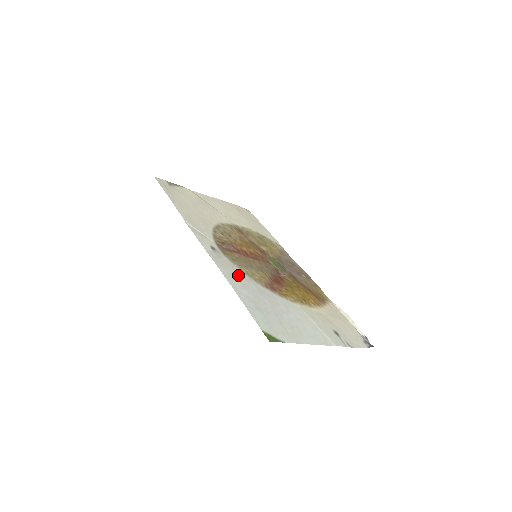
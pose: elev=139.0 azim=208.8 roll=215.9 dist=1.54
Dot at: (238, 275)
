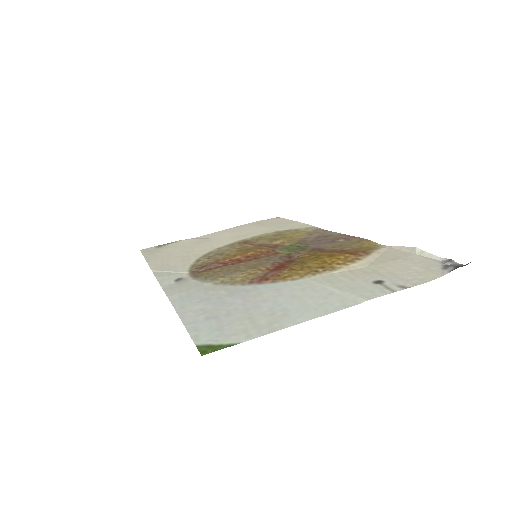
Dot at: (201, 291)
